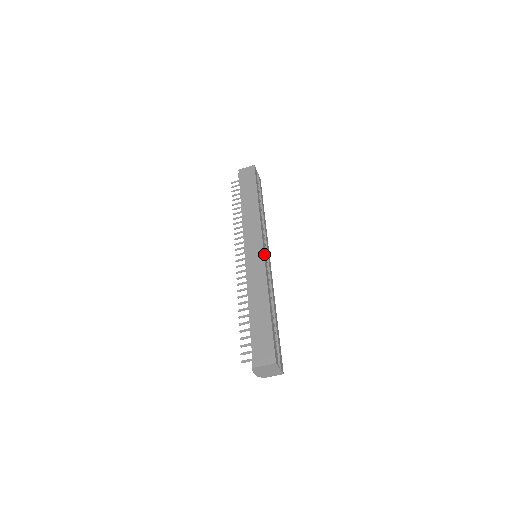
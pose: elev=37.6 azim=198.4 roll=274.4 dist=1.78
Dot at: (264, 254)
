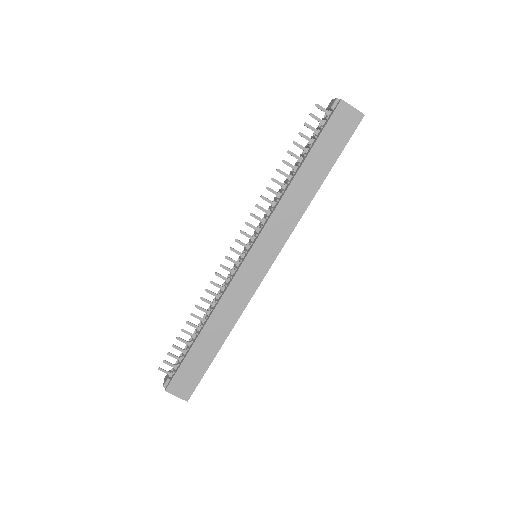
Dot at: occluded
